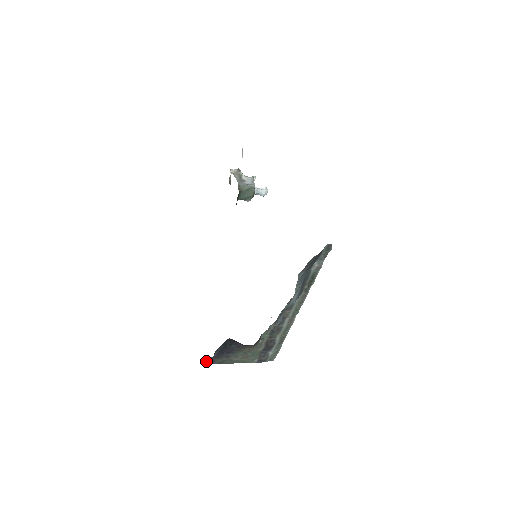
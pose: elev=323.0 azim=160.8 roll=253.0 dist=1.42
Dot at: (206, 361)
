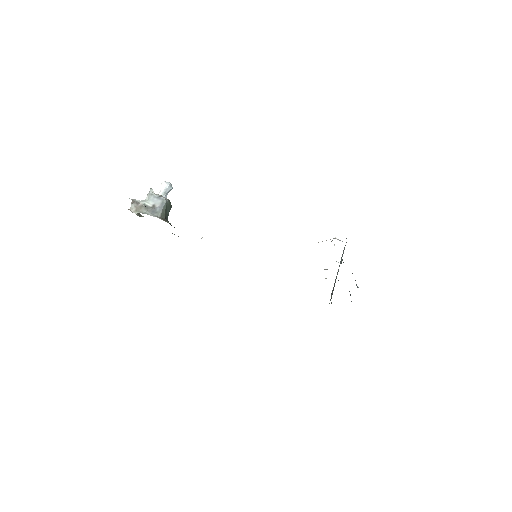
Dot at: occluded
